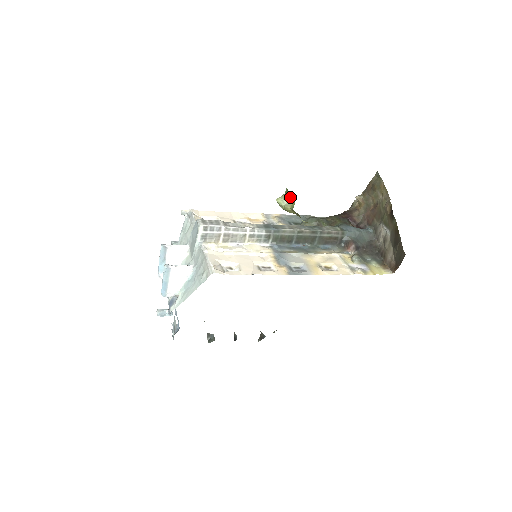
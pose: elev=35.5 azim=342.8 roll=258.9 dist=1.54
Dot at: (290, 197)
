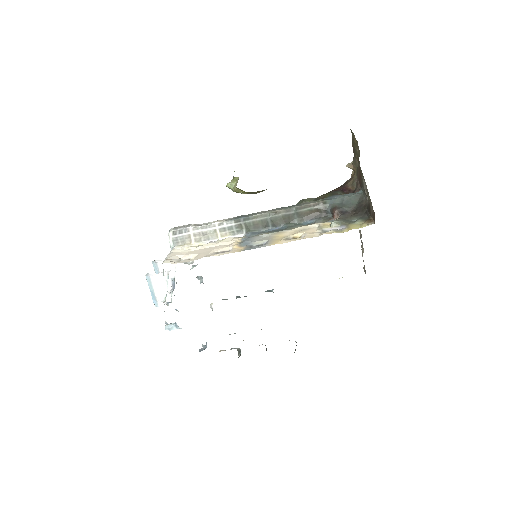
Dot at: (235, 178)
